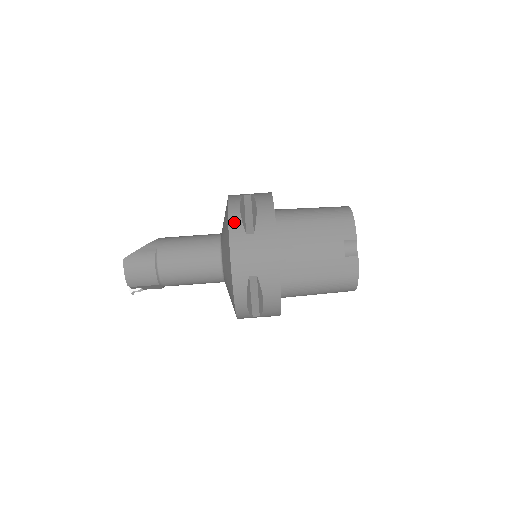
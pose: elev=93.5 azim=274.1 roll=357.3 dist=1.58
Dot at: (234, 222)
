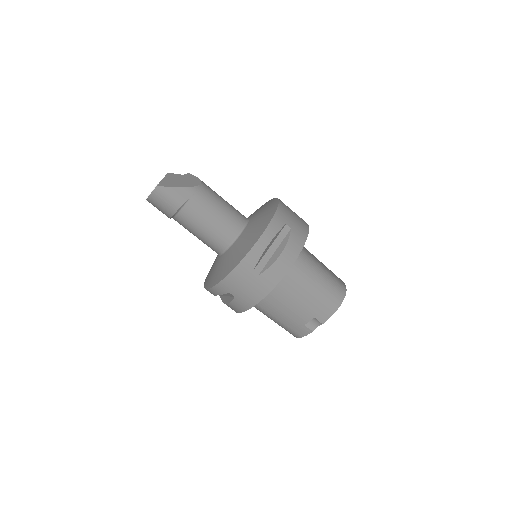
Dot at: (254, 254)
